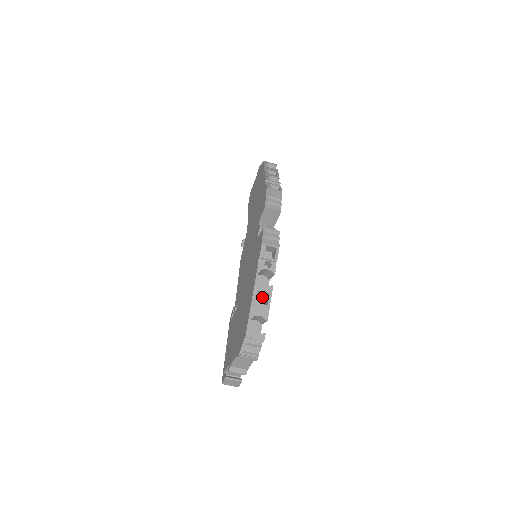
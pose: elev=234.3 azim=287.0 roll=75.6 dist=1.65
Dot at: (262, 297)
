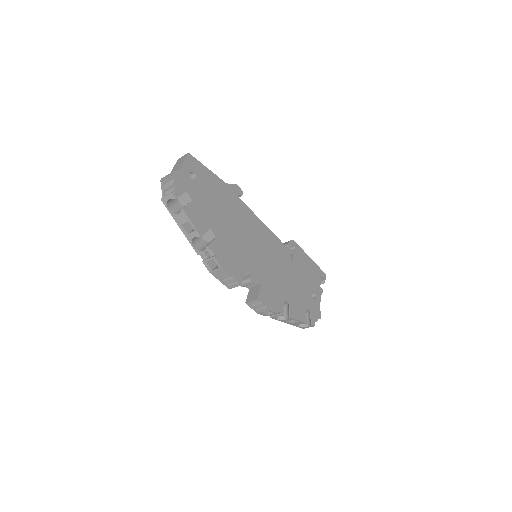
Dot at: occluded
